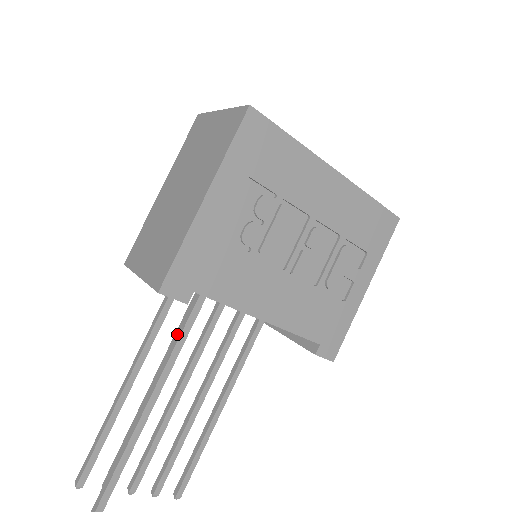
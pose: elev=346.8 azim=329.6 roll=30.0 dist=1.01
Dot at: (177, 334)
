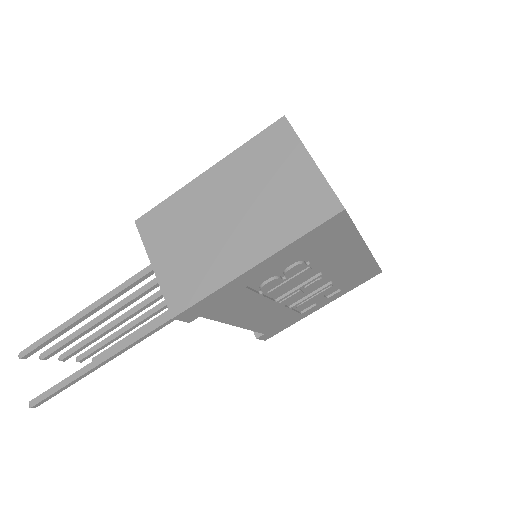
Dot at: (164, 317)
